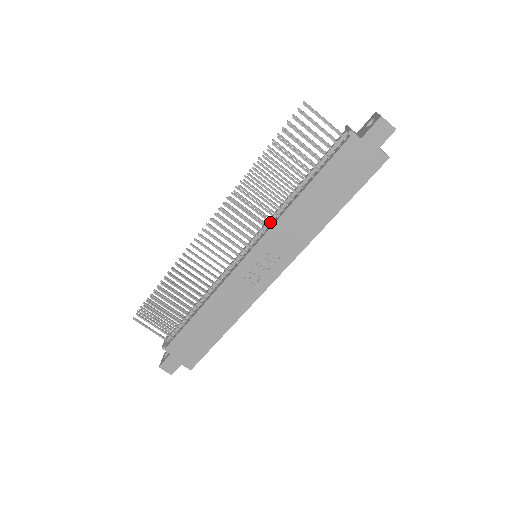
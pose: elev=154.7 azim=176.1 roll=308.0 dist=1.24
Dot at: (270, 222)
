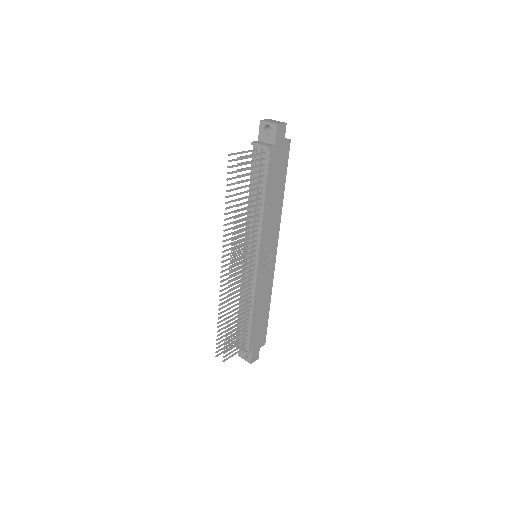
Dot at: (254, 233)
